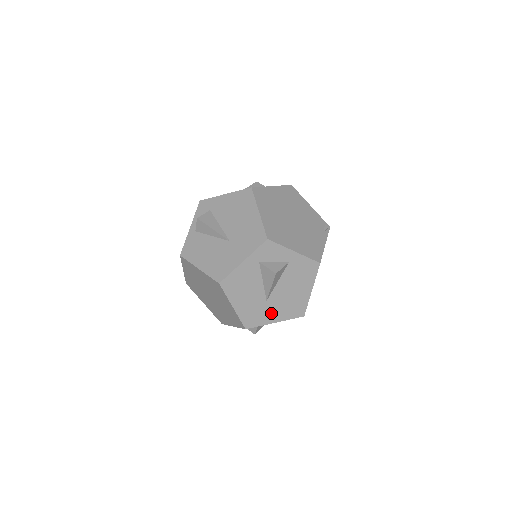
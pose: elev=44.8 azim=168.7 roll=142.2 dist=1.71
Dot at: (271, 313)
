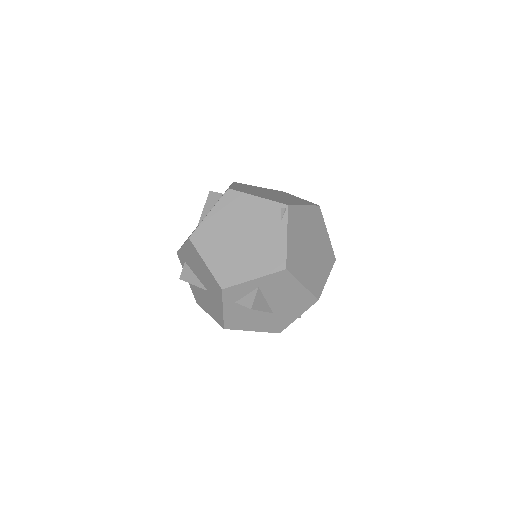
Dot at: (287, 316)
